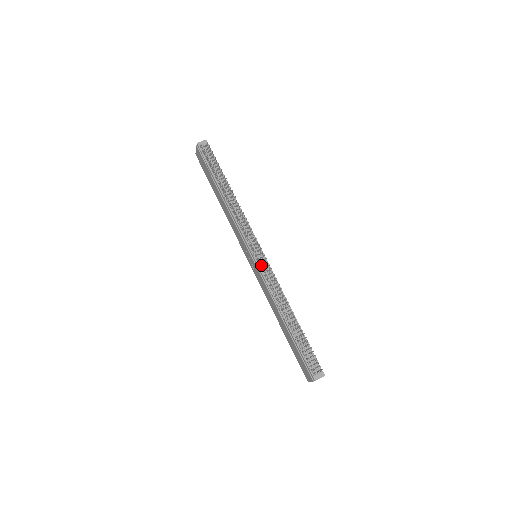
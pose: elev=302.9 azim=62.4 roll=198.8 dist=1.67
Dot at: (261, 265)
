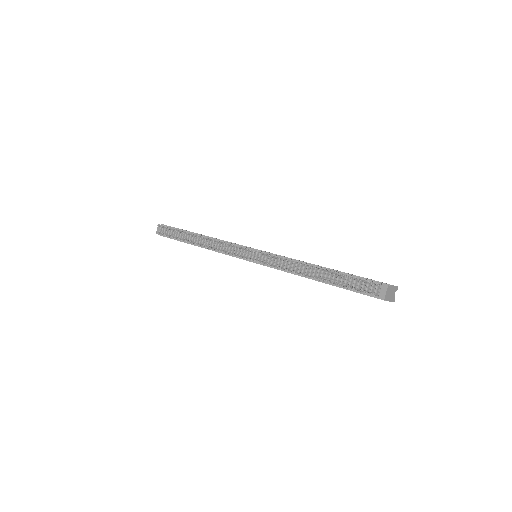
Dot at: occluded
